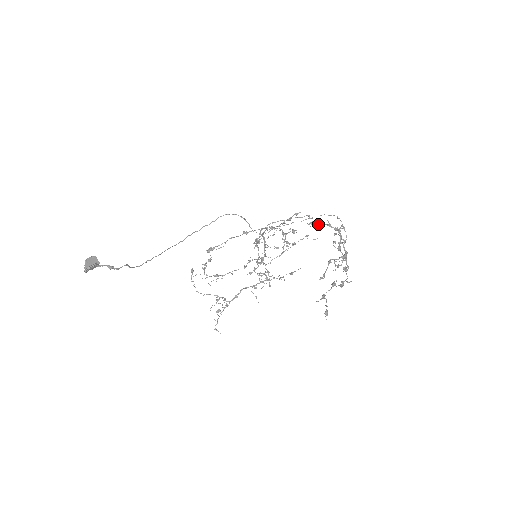
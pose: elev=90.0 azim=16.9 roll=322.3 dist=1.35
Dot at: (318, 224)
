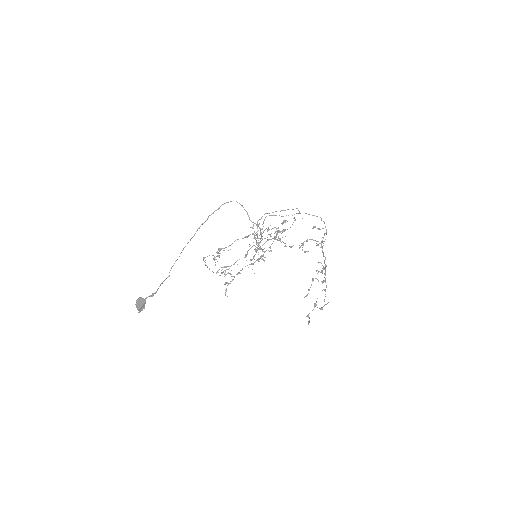
Dot at: occluded
